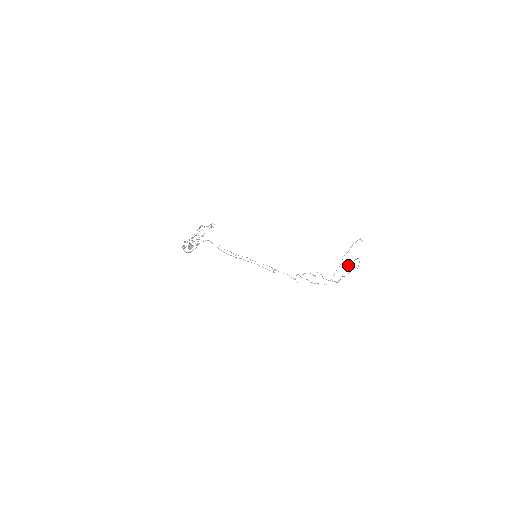
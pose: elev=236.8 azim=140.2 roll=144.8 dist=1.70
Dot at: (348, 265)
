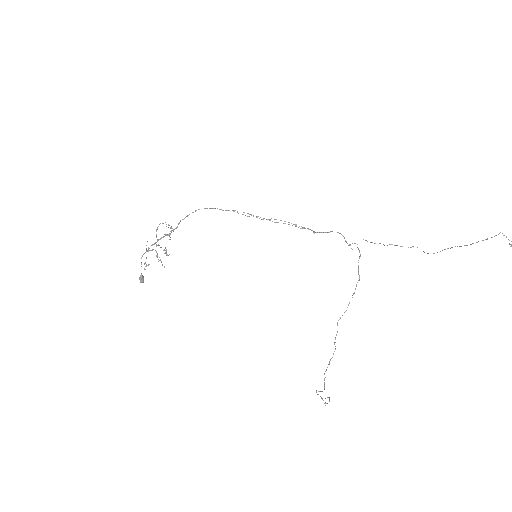
Dot at: occluded
